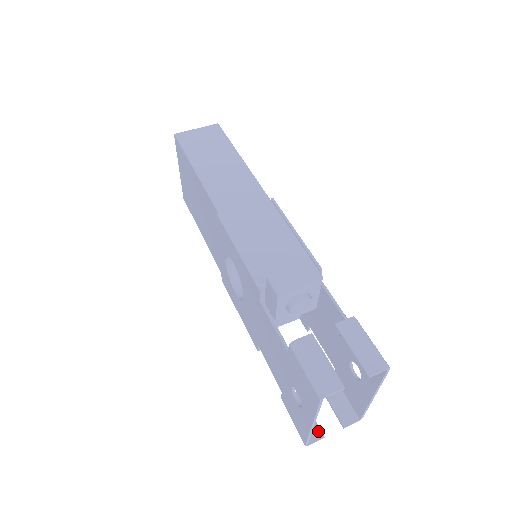
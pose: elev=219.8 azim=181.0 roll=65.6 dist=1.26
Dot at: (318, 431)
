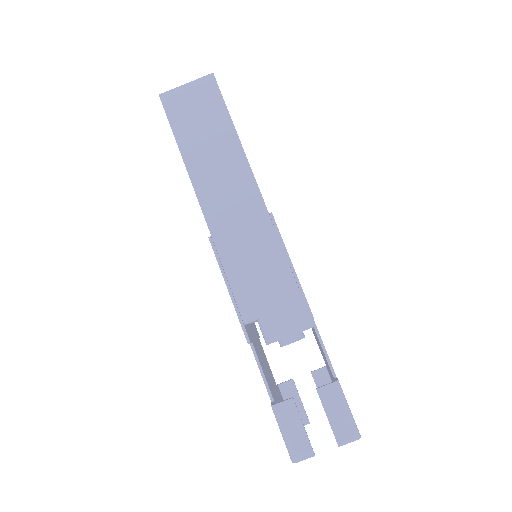
Dot at: (305, 418)
